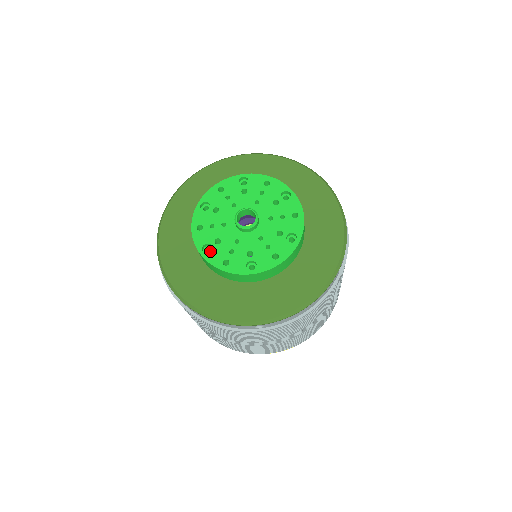
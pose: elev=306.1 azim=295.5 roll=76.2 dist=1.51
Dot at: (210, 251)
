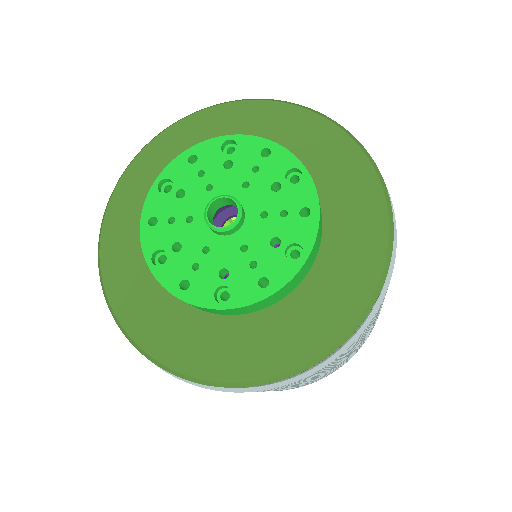
Dot at: occluded
